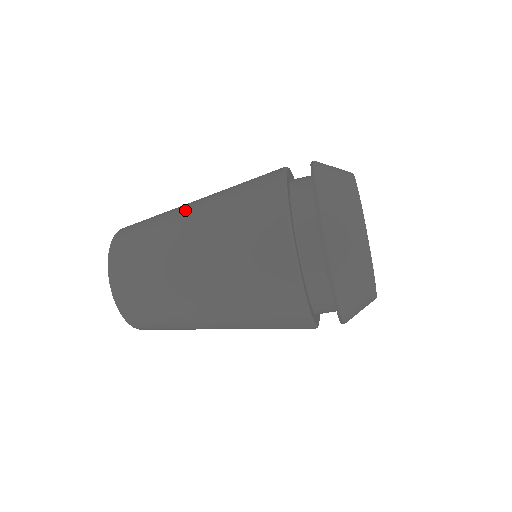
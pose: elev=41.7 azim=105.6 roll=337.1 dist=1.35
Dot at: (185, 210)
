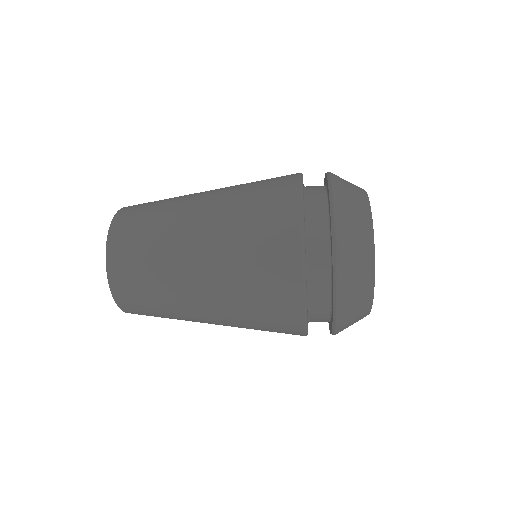
Dot at: (189, 235)
